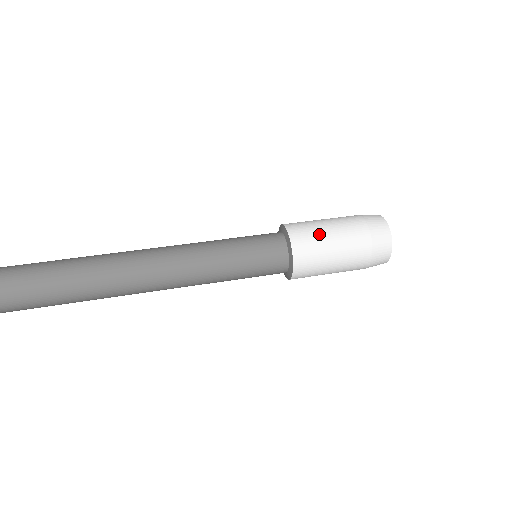
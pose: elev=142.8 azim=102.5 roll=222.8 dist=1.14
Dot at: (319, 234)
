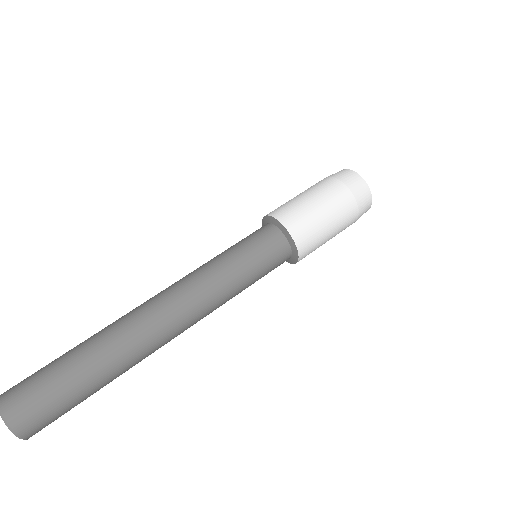
Dot at: (305, 208)
